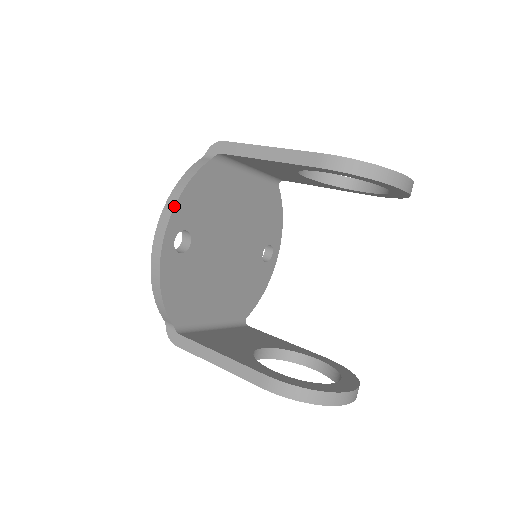
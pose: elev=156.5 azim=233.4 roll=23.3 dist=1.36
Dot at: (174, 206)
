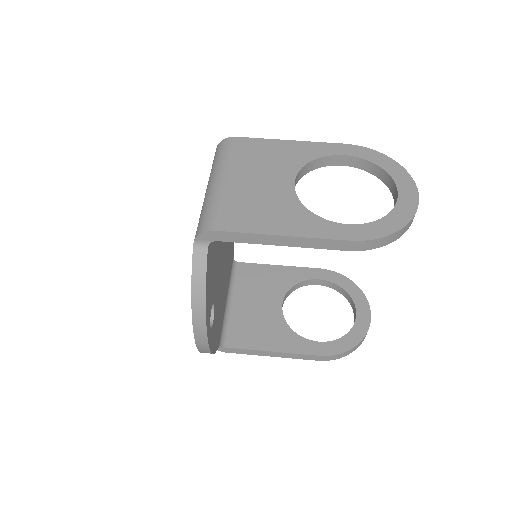
Dot at: (205, 318)
